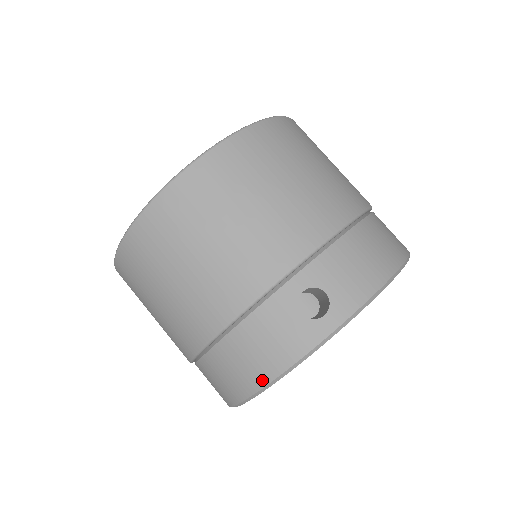
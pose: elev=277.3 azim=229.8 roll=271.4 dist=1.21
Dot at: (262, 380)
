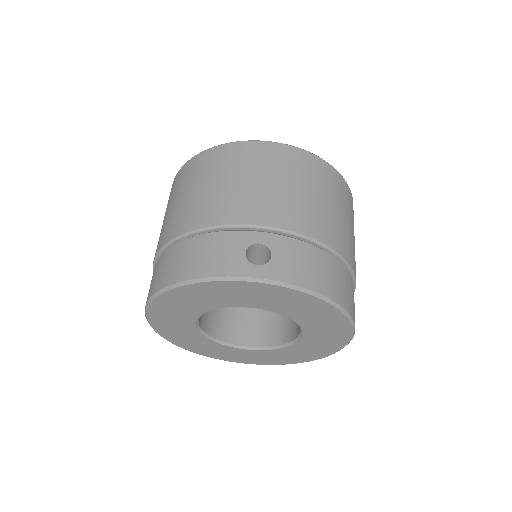
Dot at: (183, 276)
